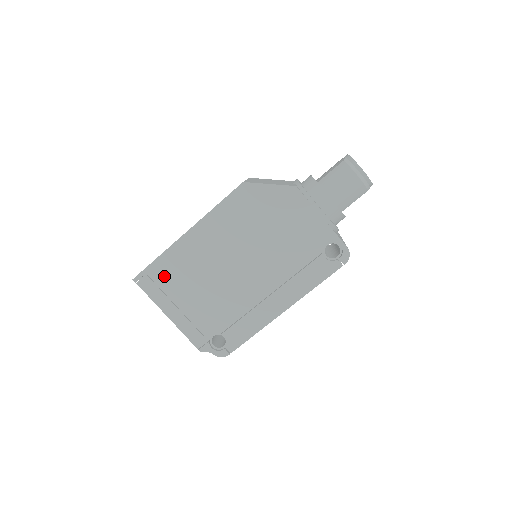
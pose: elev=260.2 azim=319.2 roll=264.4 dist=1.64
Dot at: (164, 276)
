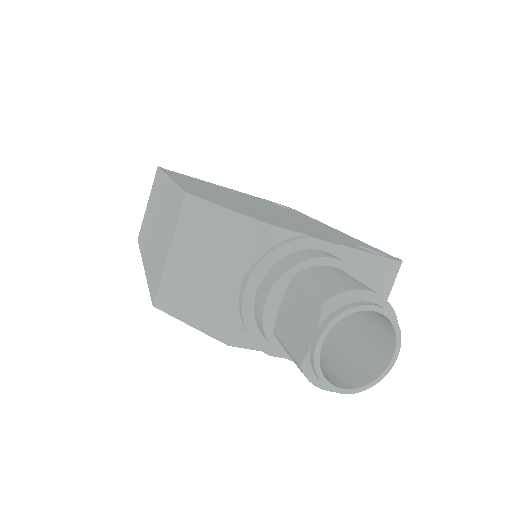
Dot at: occluded
